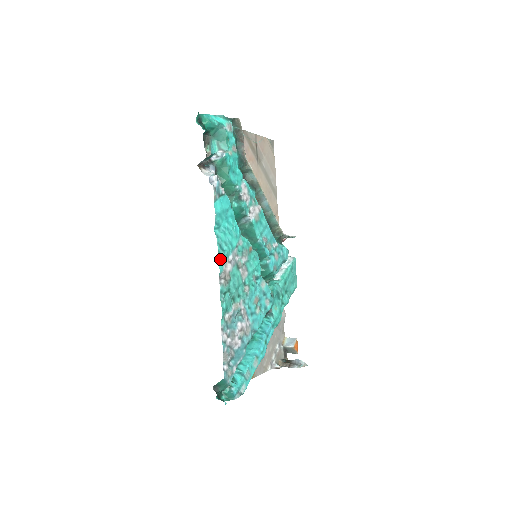
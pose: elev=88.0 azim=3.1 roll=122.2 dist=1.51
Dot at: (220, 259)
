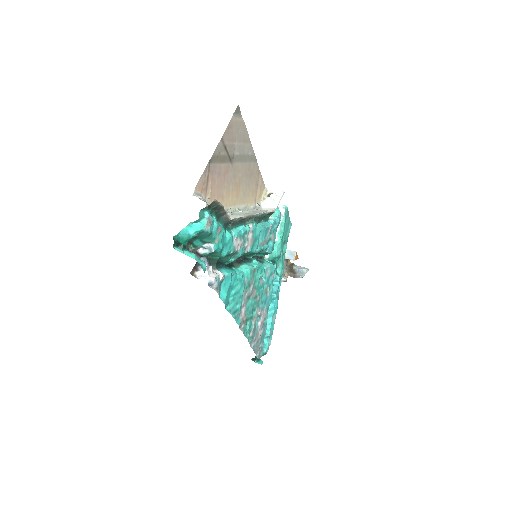
Dot at: (237, 319)
